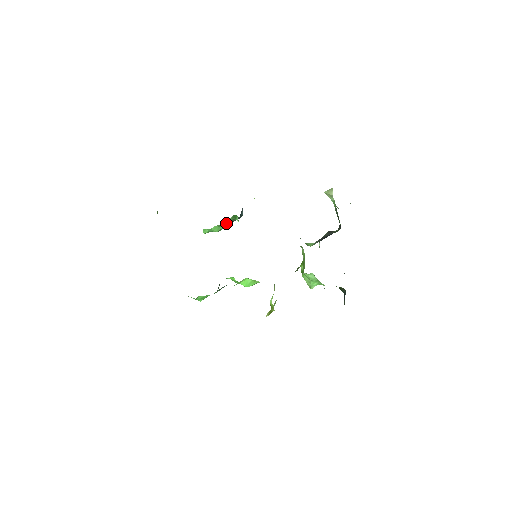
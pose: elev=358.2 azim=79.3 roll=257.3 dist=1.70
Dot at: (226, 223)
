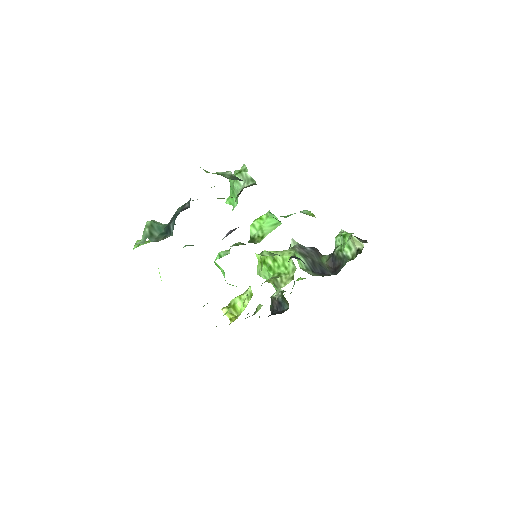
Dot at: occluded
